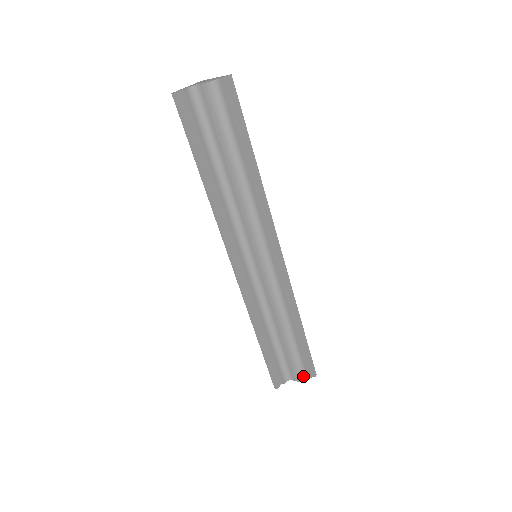
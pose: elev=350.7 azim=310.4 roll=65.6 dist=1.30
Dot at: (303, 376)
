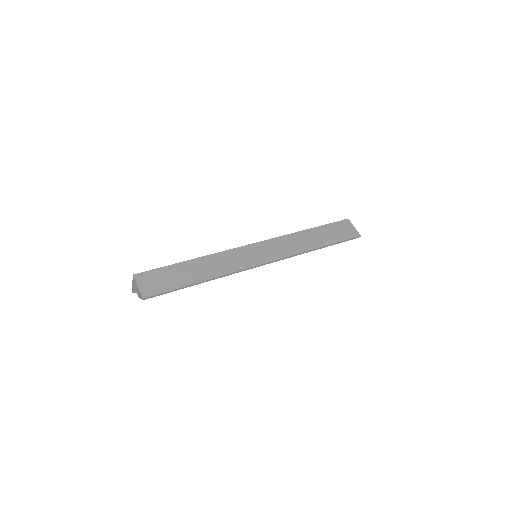
Dot at: occluded
